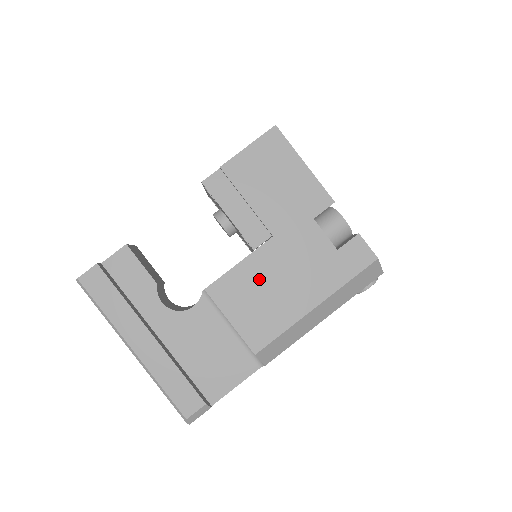
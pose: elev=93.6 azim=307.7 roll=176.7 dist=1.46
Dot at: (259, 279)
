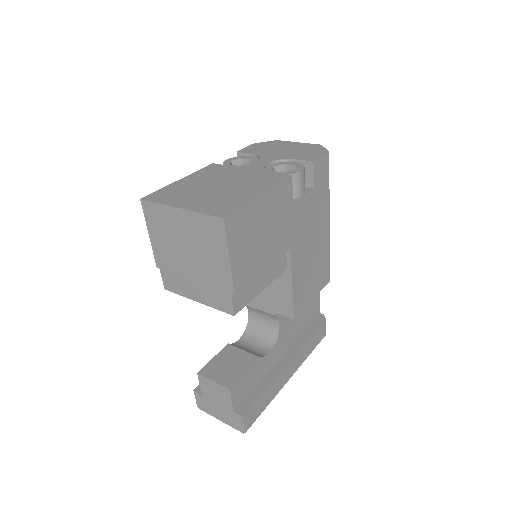
Dot at: (304, 269)
